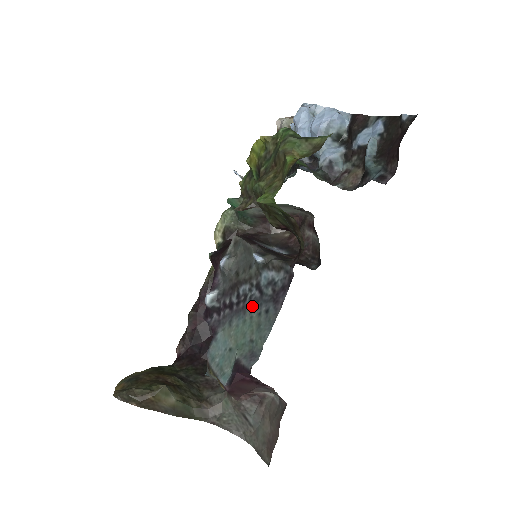
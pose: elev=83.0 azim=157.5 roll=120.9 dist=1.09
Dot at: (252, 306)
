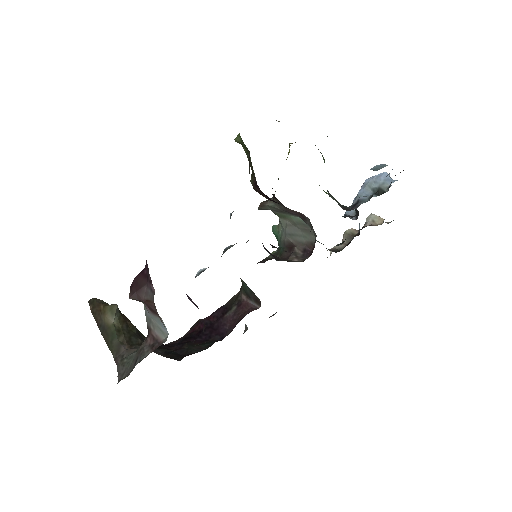
Dot at: occluded
